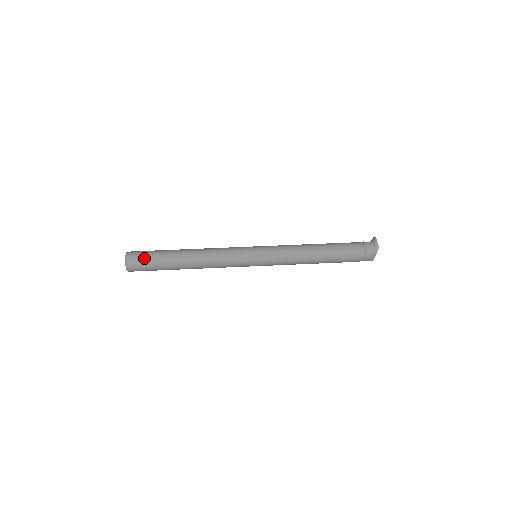
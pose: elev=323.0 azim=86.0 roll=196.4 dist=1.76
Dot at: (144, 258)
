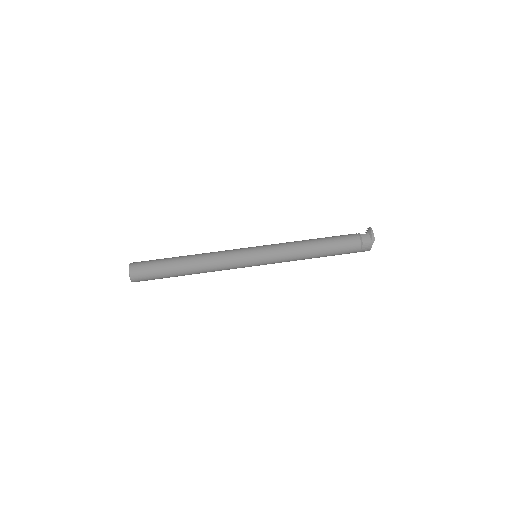
Dot at: (147, 270)
